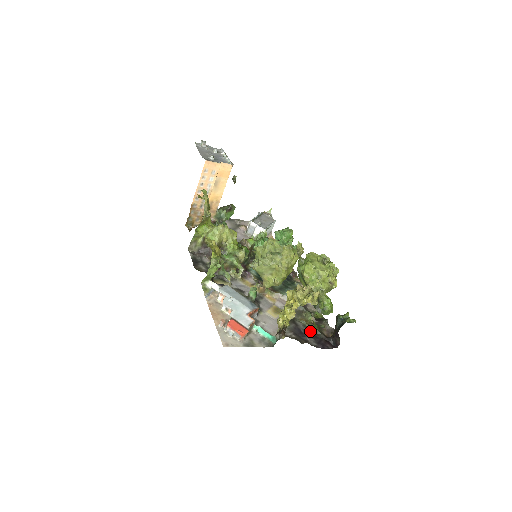
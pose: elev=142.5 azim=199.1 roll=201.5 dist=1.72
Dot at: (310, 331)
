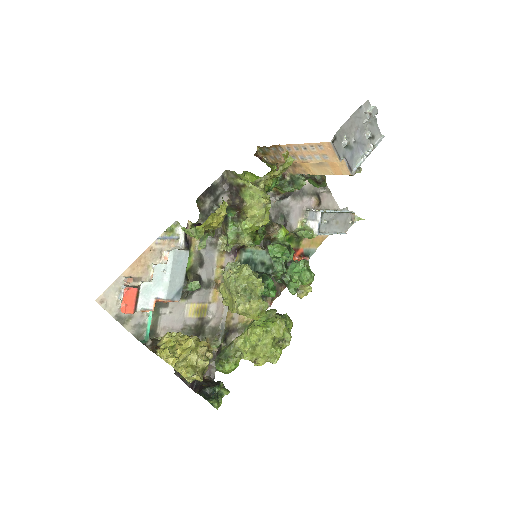
Dot at: occluded
